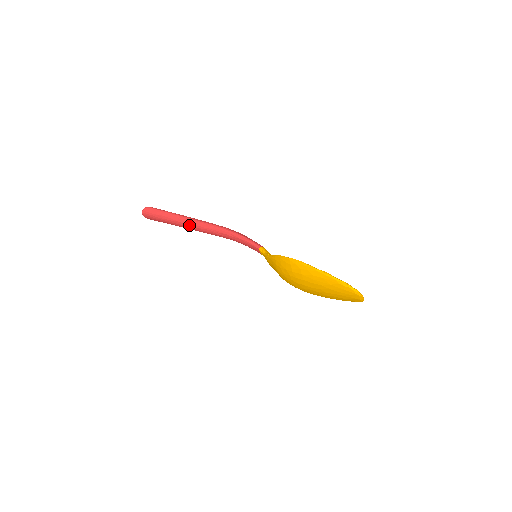
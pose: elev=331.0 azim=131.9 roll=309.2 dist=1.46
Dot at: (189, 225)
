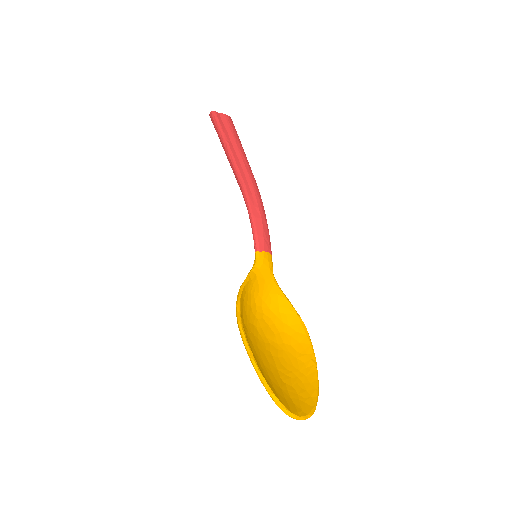
Dot at: occluded
